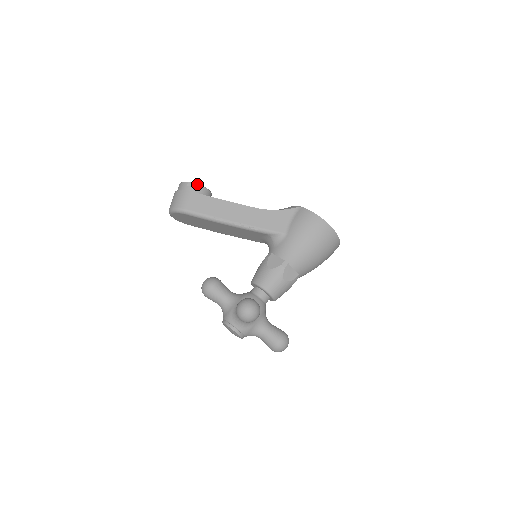
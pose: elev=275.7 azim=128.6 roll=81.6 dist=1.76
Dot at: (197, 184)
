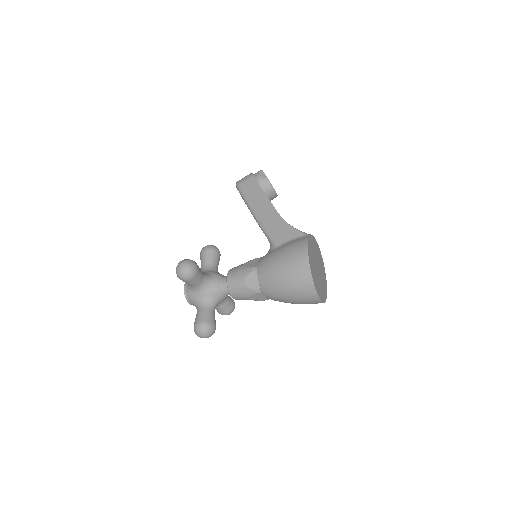
Dot at: (265, 175)
